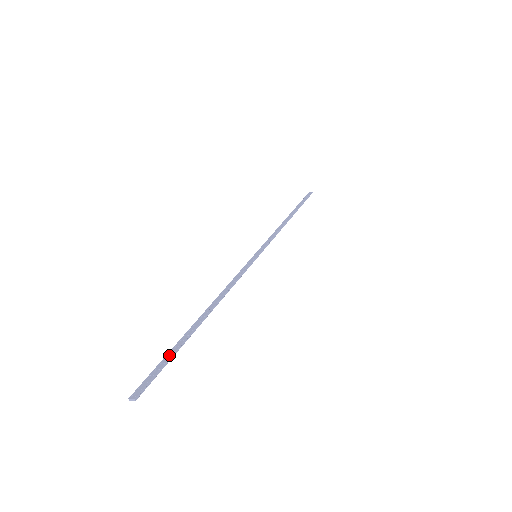
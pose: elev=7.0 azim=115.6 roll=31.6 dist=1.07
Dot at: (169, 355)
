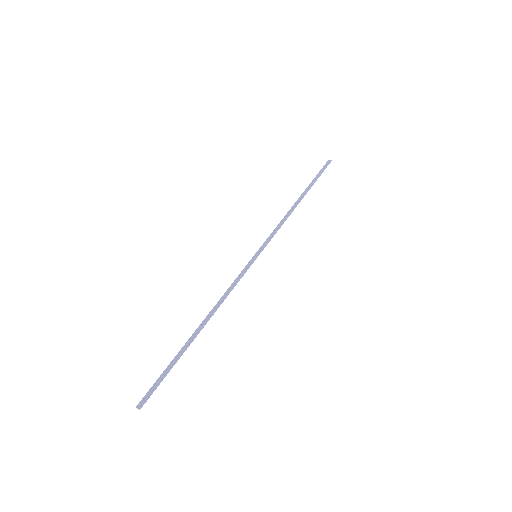
Dot at: (168, 369)
